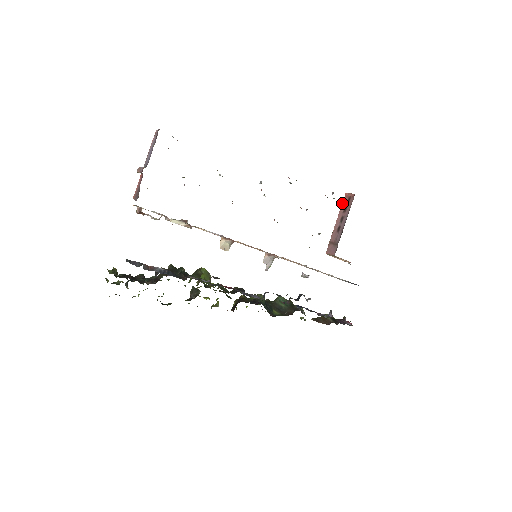
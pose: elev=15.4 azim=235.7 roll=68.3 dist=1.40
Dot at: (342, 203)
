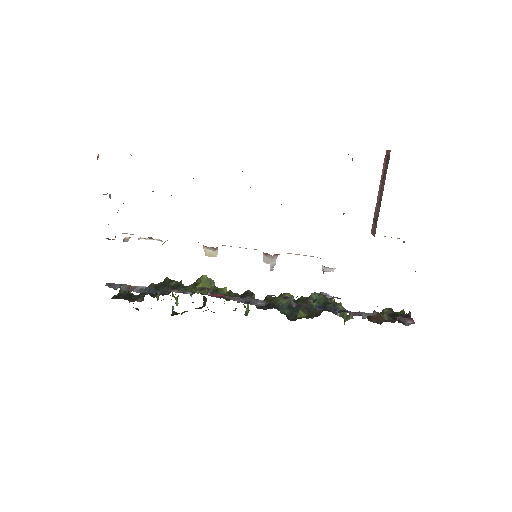
Dot at: (383, 165)
